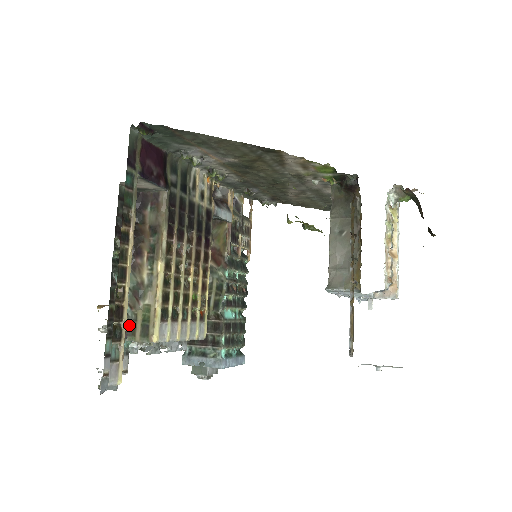
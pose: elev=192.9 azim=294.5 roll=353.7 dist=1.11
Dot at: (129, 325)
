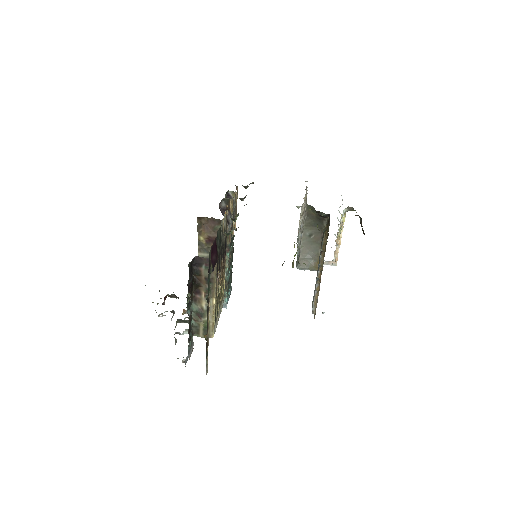
Dot at: (194, 329)
